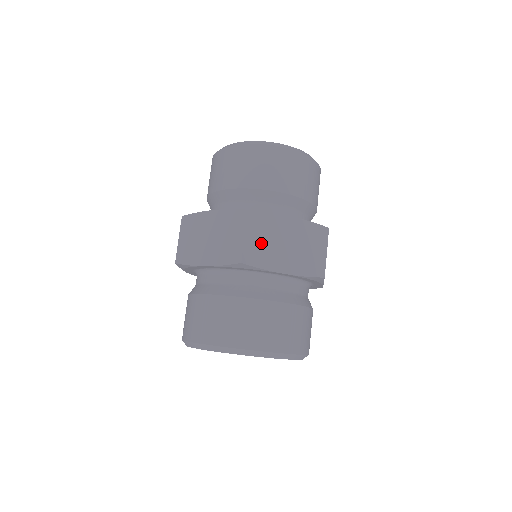
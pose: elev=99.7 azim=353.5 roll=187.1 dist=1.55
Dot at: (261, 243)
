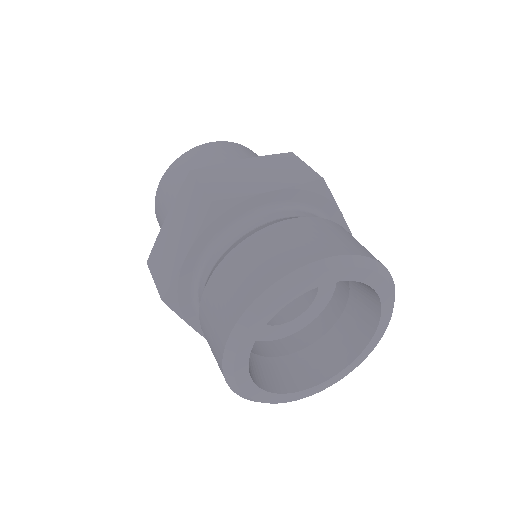
Dot at: (224, 183)
